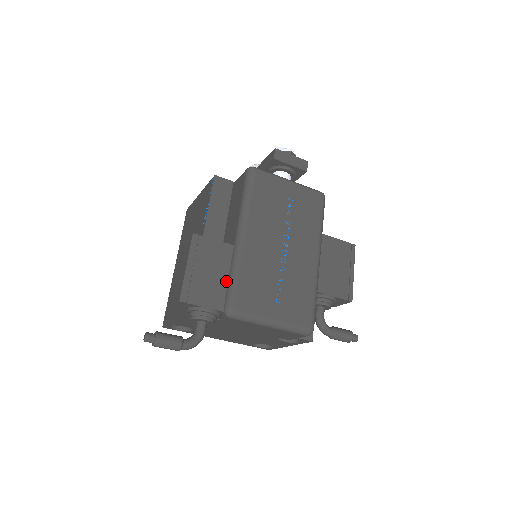
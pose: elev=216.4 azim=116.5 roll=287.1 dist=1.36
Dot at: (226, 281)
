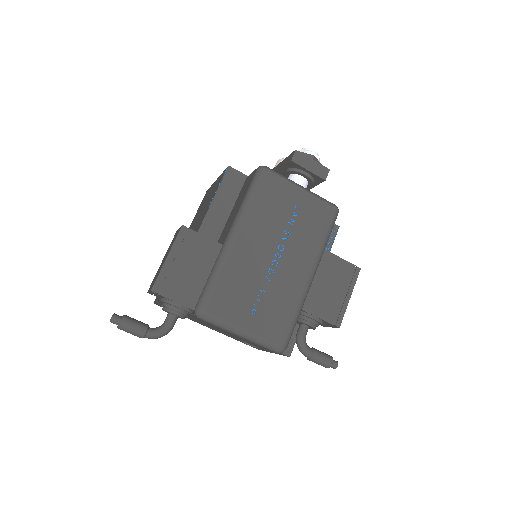
Dot at: (205, 280)
